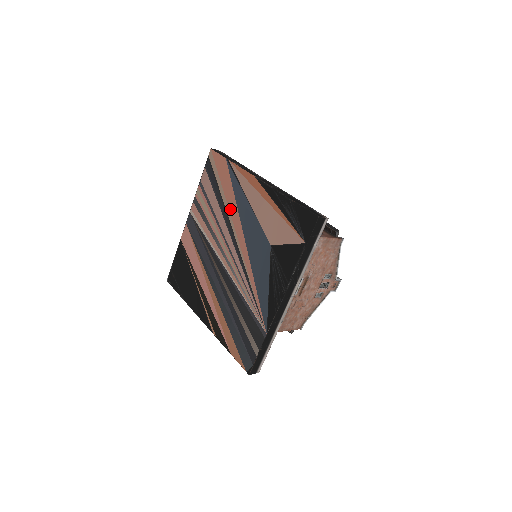
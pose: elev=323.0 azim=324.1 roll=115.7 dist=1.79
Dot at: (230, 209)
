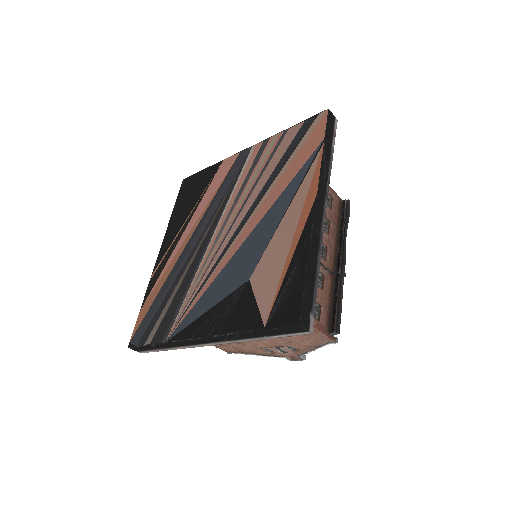
Dot at: (270, 193)
